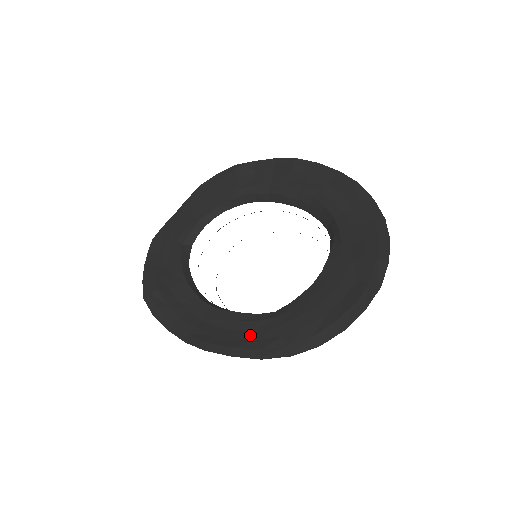
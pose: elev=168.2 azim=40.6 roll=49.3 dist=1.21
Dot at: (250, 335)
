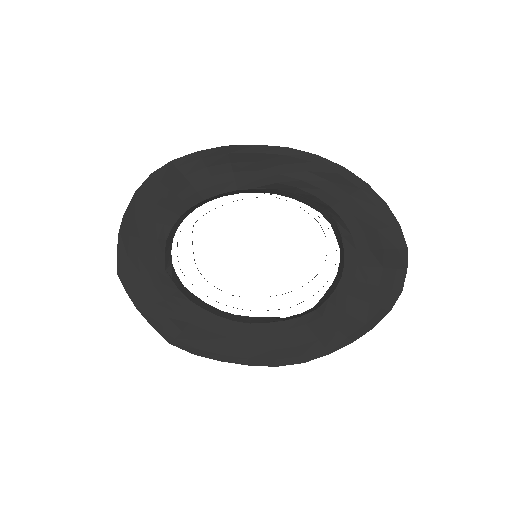
Dot at: (308, 339)
